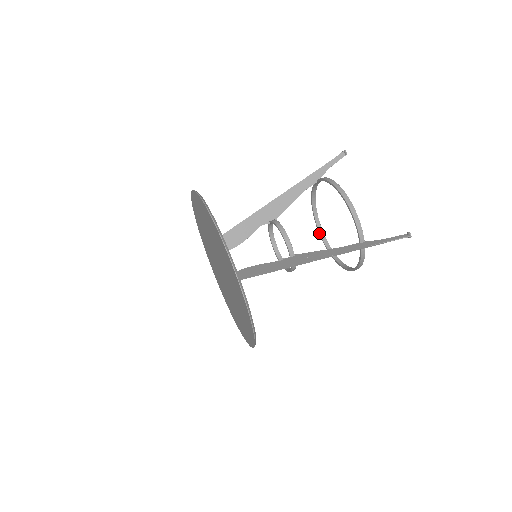
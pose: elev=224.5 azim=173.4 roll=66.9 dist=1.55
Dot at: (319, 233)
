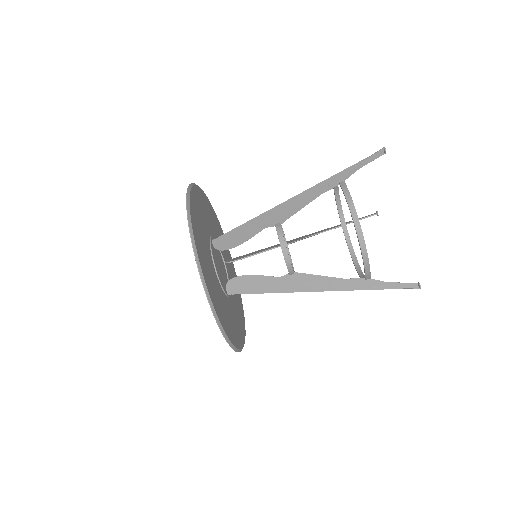
Dot at: (336, 204)
